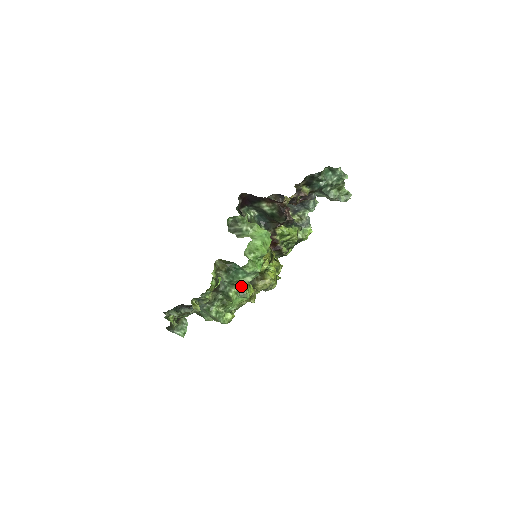
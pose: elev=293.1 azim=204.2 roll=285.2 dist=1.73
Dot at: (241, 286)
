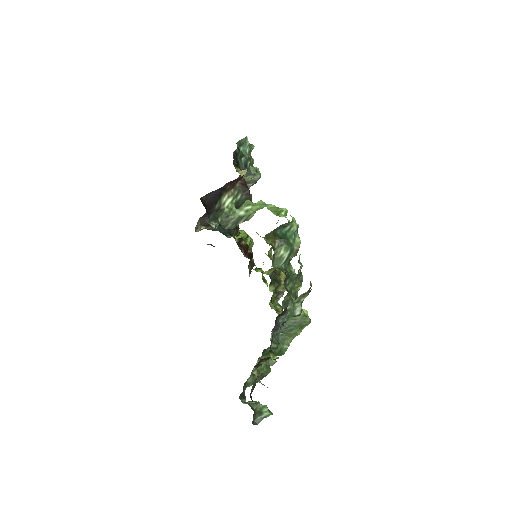
Dot at: occluded
